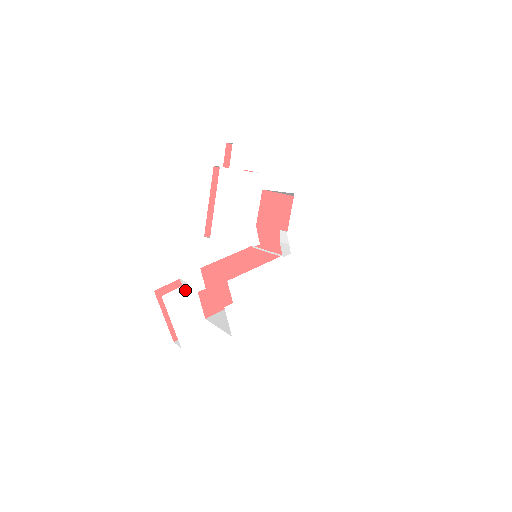
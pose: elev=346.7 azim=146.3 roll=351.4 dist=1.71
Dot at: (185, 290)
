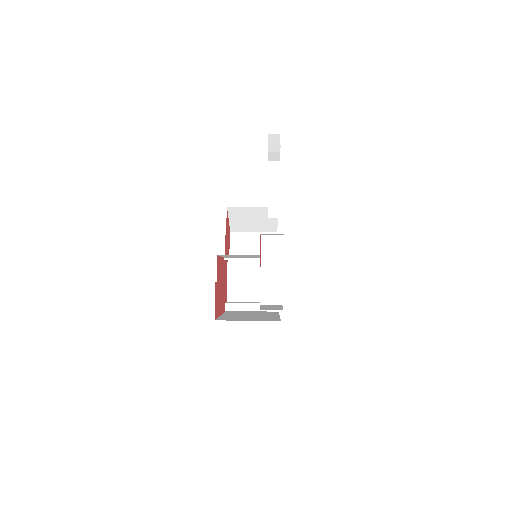
Dot at: (282, 241)
